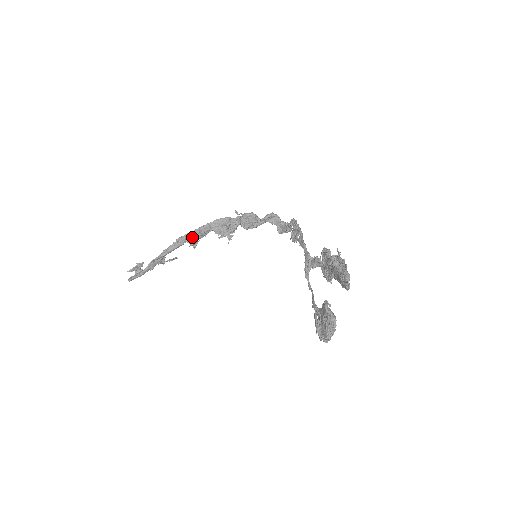
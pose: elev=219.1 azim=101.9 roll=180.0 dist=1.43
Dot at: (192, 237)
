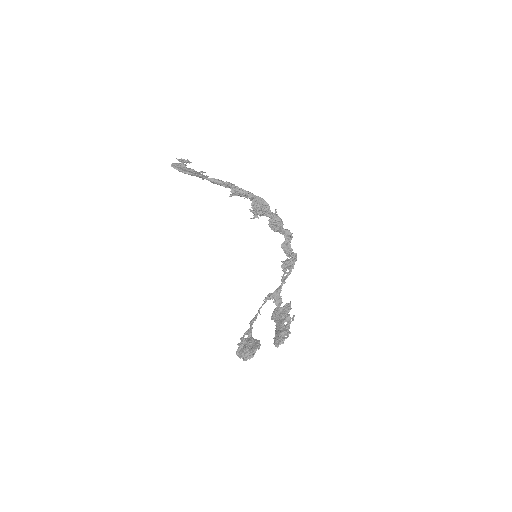
Dot at: (237, 191)
